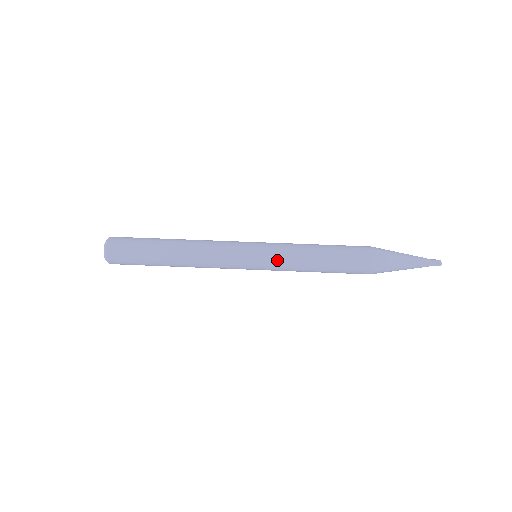
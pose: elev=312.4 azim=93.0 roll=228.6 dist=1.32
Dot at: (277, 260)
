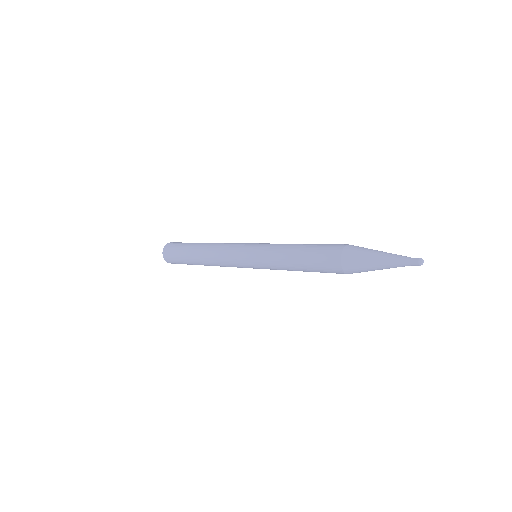
Dot at: (268, 245)
